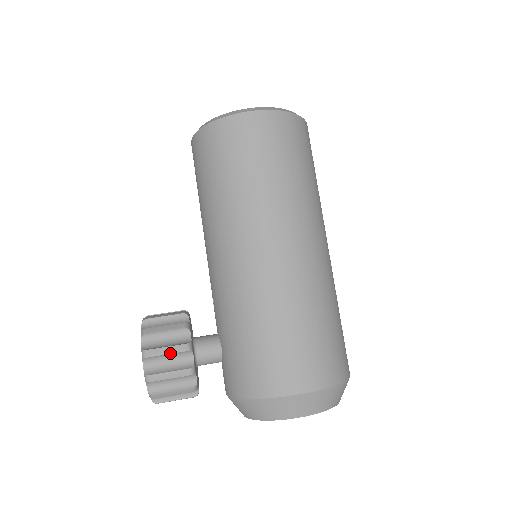
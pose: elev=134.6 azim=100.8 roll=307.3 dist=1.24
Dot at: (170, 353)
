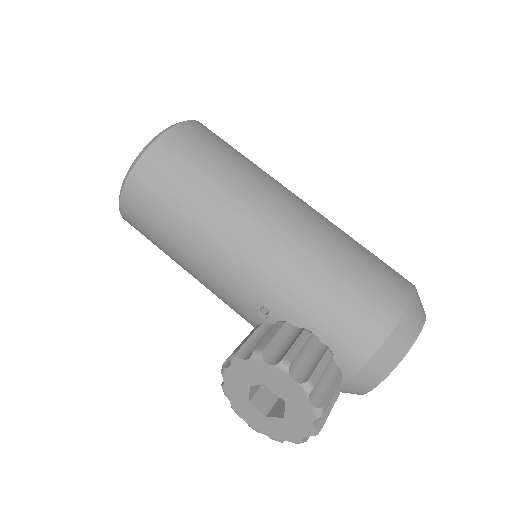
Dot at: (303, 345)
